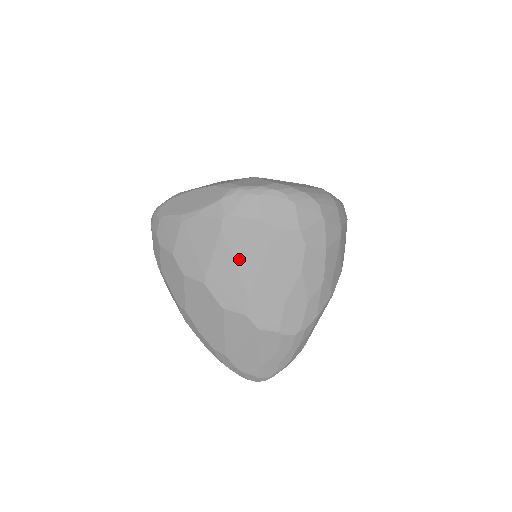
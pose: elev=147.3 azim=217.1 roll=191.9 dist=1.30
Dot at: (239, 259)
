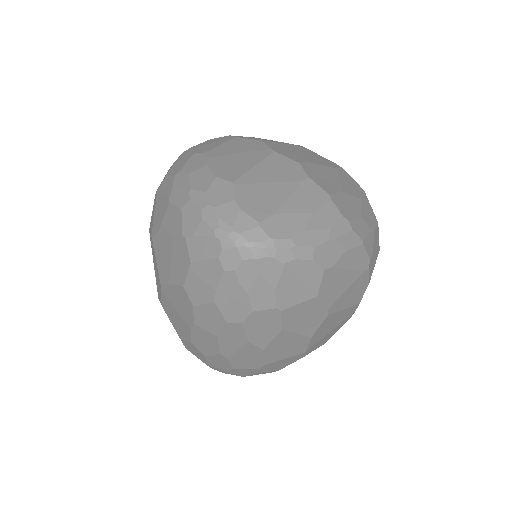
Dot at: (307, 155)
